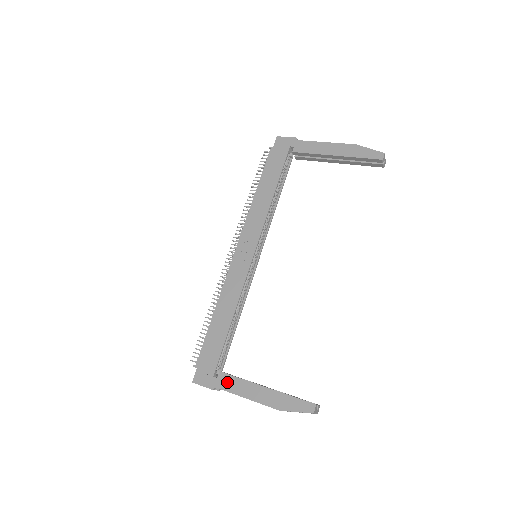
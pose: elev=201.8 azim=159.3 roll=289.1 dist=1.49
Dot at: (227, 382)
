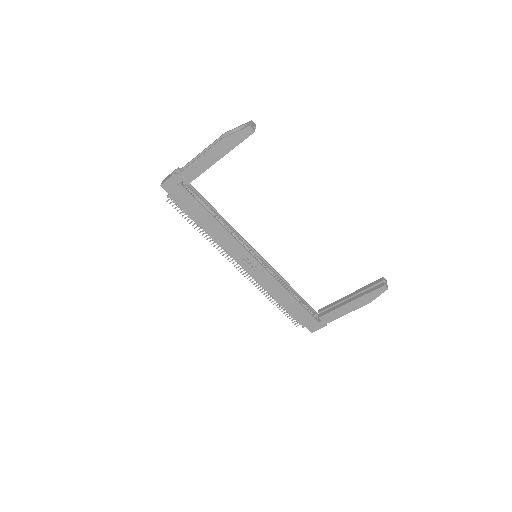
Dot at: (329, 318)
